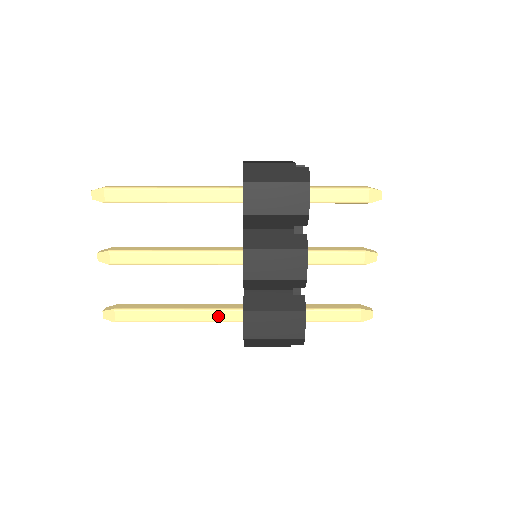
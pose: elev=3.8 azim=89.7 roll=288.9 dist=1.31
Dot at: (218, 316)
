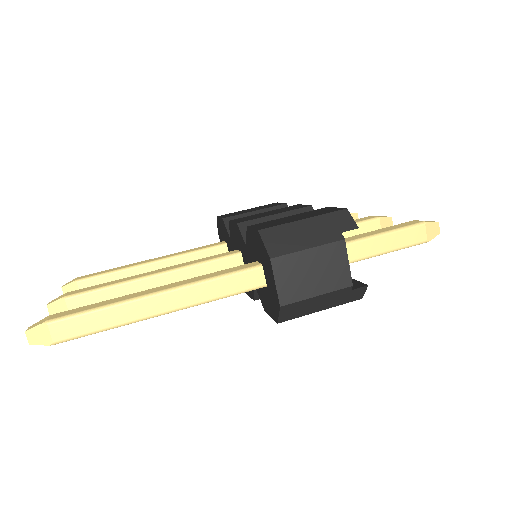
Dot at: occluded
